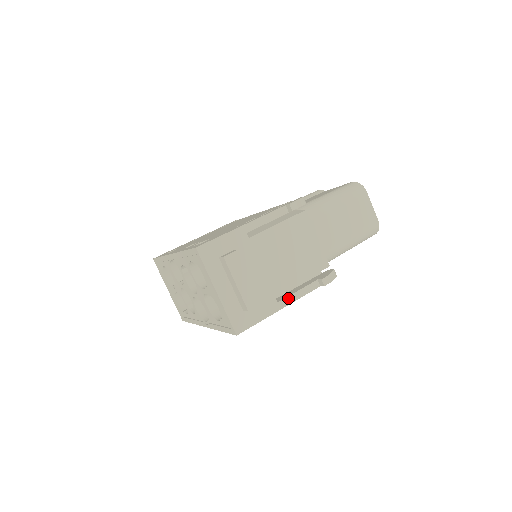
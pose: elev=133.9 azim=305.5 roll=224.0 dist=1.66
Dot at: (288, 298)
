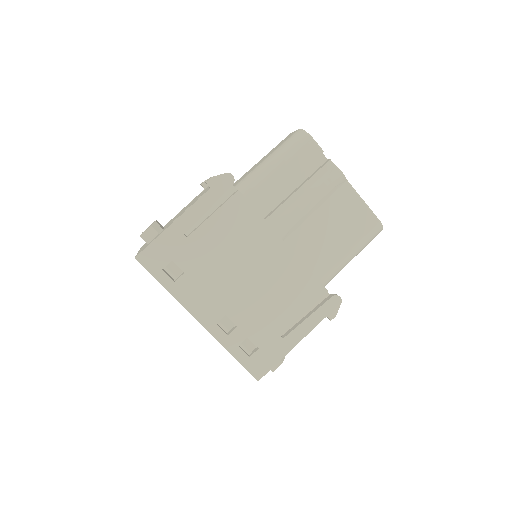
Dot at: occluded
